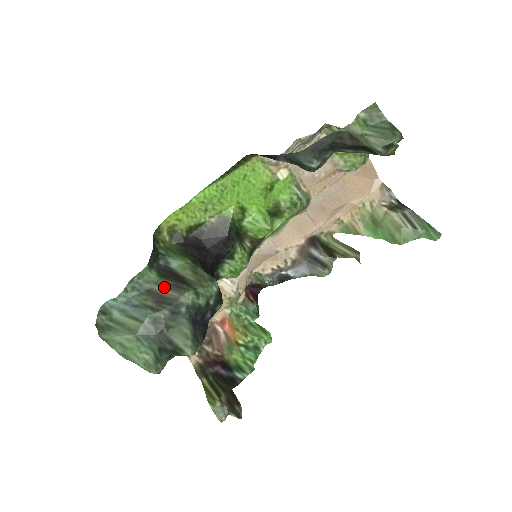
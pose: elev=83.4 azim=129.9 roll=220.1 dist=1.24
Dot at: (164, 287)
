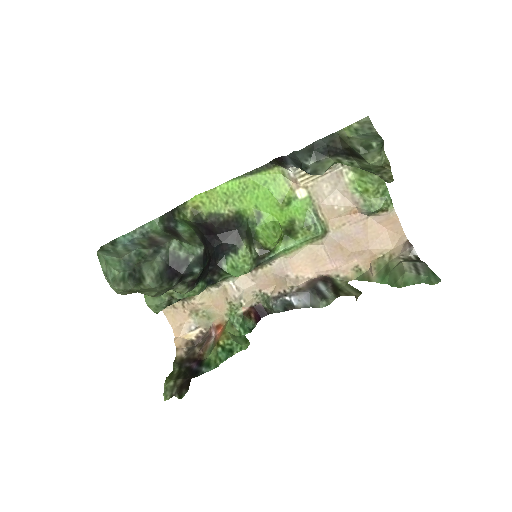
Dot at: (161, 236)
